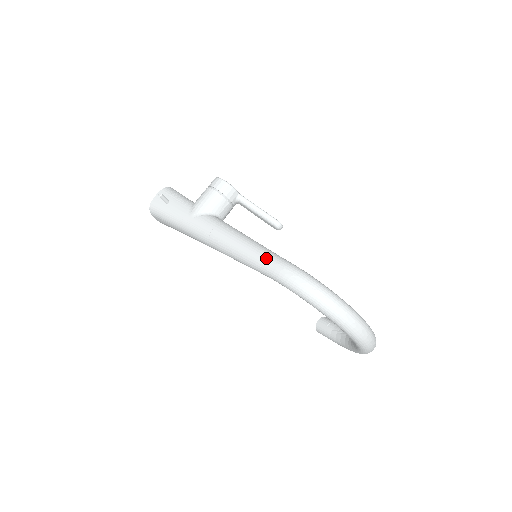
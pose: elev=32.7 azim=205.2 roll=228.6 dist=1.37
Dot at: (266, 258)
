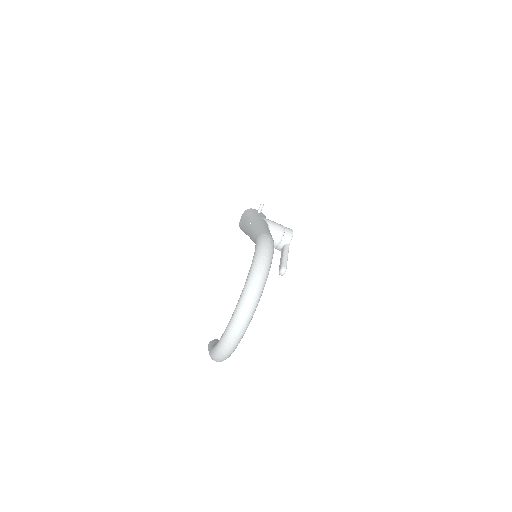
Dot at: (268, 231)
